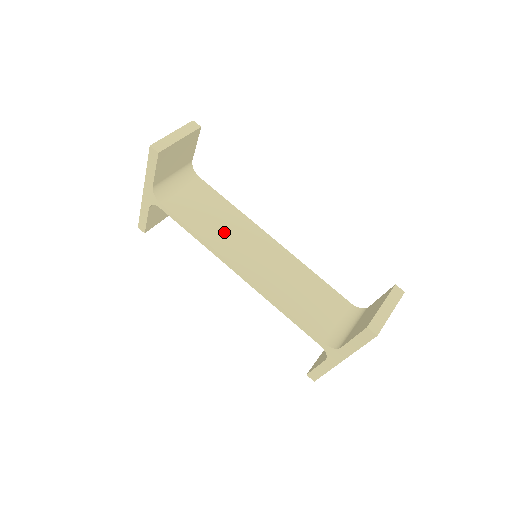
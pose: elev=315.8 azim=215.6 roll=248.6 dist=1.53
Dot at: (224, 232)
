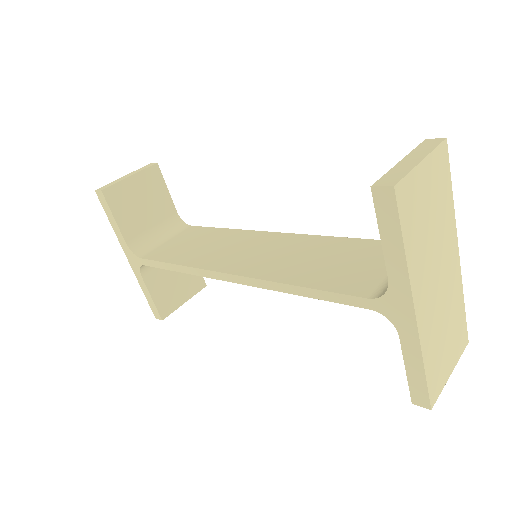
Dot at: (212, 251)
